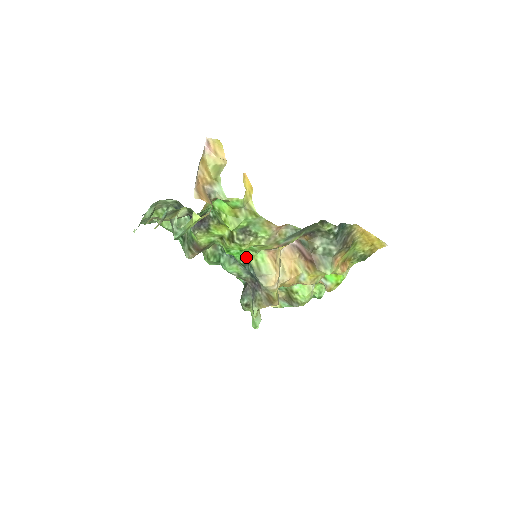
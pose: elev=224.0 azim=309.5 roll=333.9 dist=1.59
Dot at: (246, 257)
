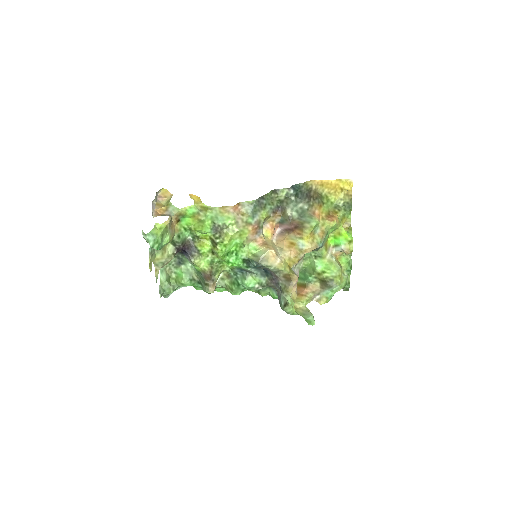
Dot at: (243, 257)
